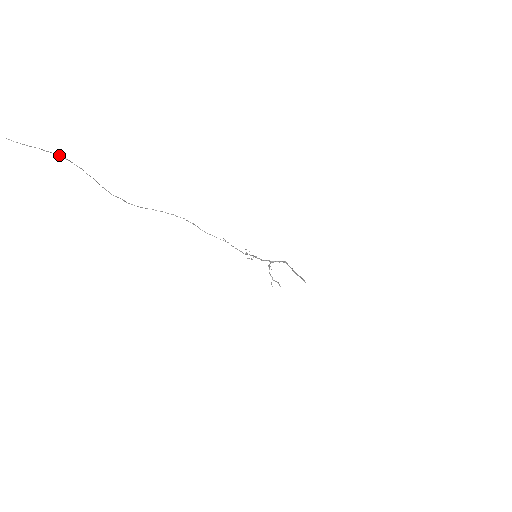
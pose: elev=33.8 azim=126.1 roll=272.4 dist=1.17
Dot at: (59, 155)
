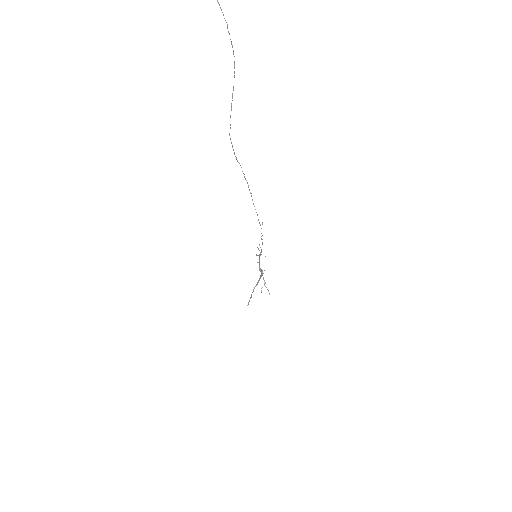
Dot at: occluded
